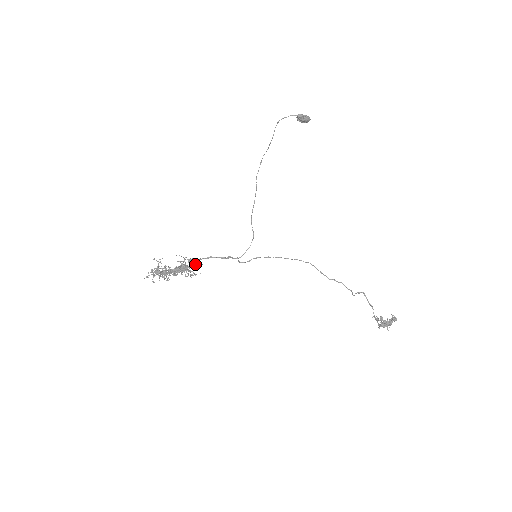
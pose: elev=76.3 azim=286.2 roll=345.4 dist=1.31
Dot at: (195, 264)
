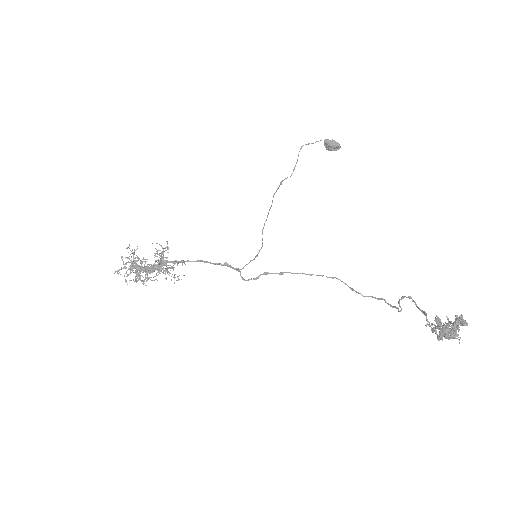
Dot at: (178, 262)
